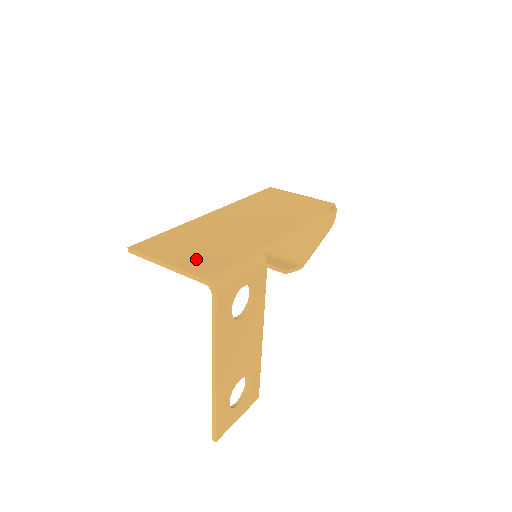
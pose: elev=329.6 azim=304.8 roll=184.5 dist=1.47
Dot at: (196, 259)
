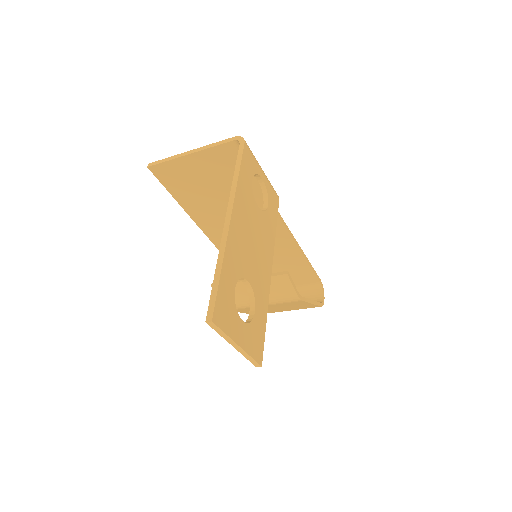
Dot at: (217, 163)
